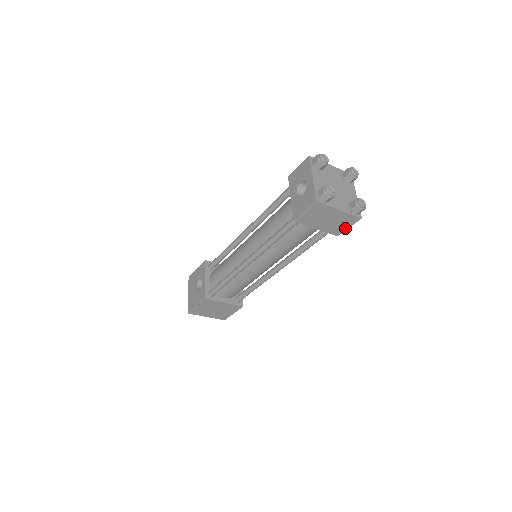
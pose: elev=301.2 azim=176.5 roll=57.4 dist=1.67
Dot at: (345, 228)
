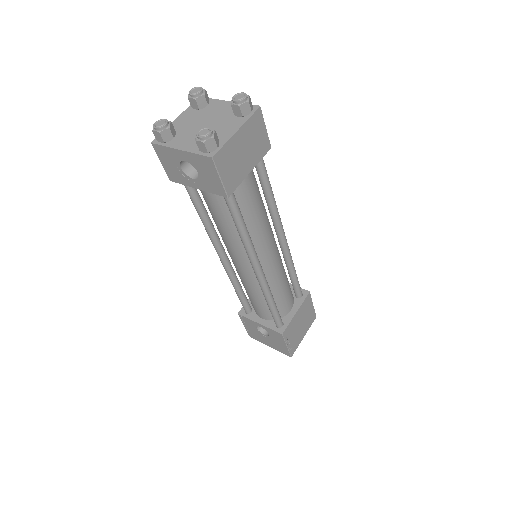
Dot at: (264, 134)
